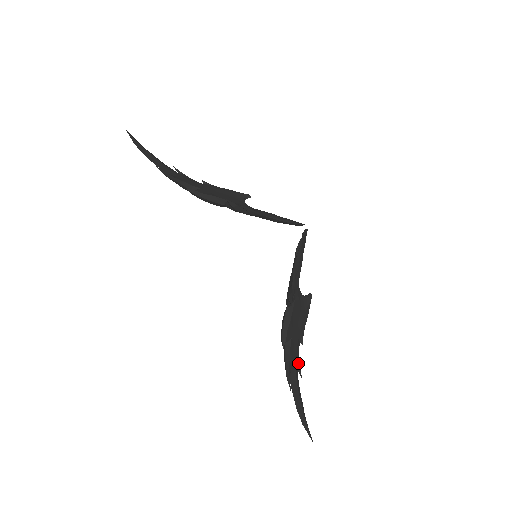
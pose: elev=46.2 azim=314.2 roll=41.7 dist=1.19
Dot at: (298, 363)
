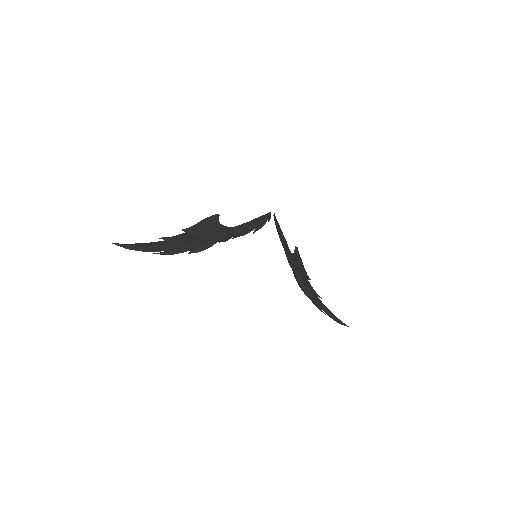
Dot at: (316, 294)
